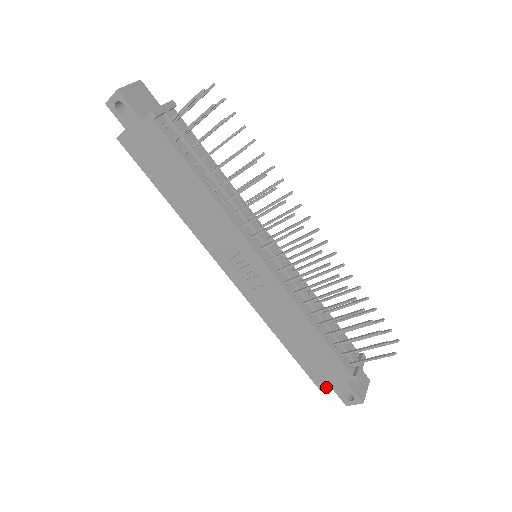
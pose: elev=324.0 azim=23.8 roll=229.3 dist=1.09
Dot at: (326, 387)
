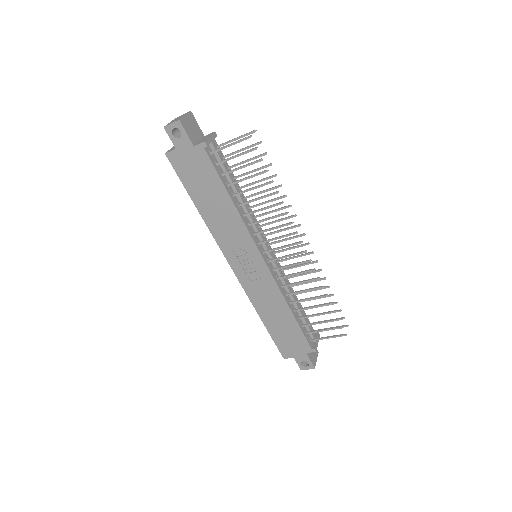
Dot at: (289, 356)
